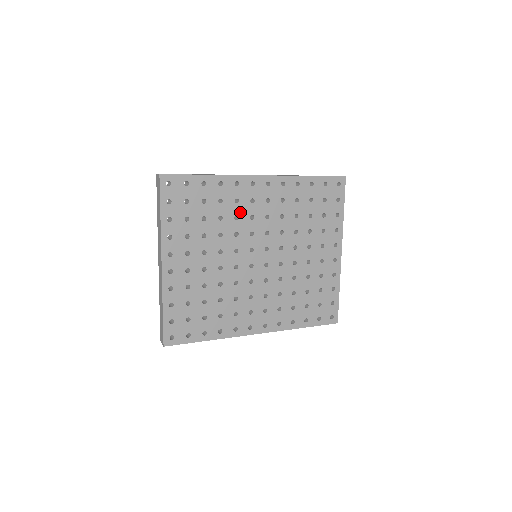
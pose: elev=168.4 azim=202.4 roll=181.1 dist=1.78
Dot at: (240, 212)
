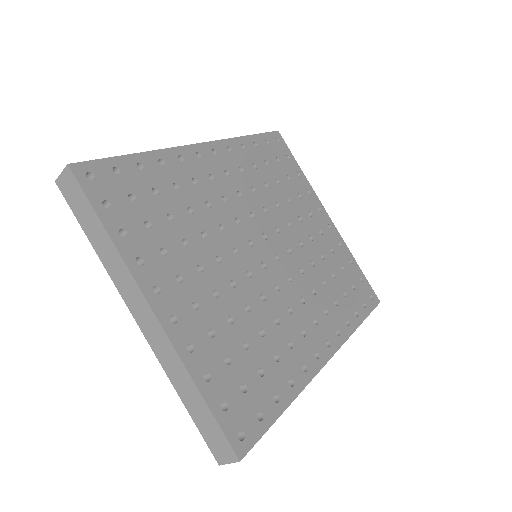
Dot at: (207, 196)
